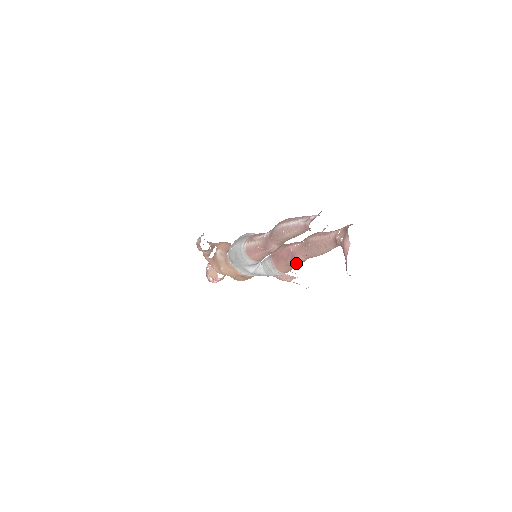
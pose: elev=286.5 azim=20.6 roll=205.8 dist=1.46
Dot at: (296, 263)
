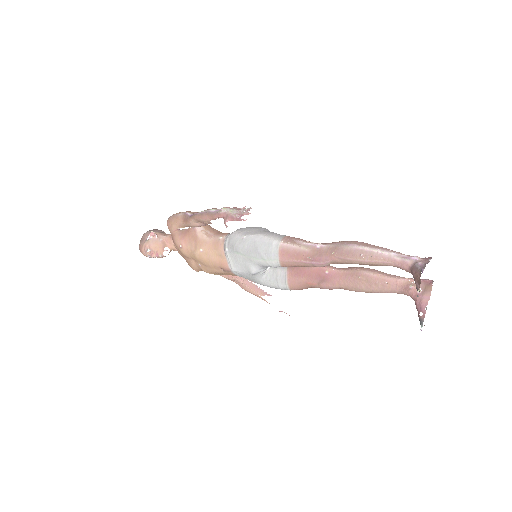
Dot at: (323, 287)
